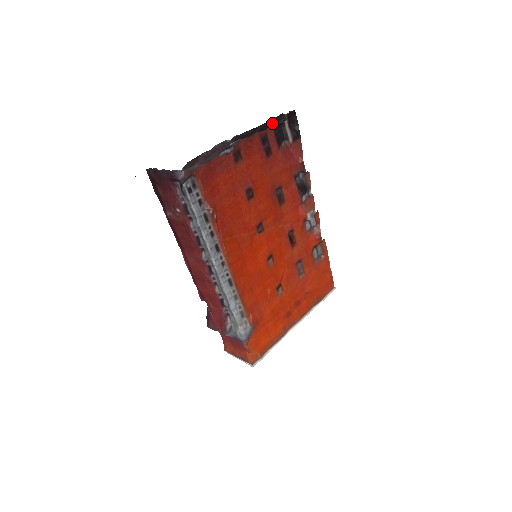
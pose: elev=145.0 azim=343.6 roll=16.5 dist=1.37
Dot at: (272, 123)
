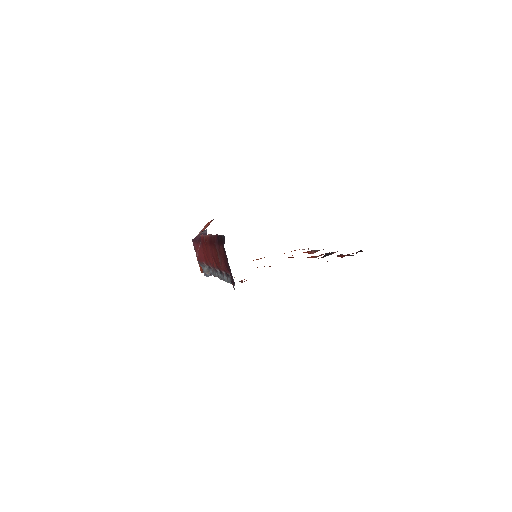
Dot at: occluded
